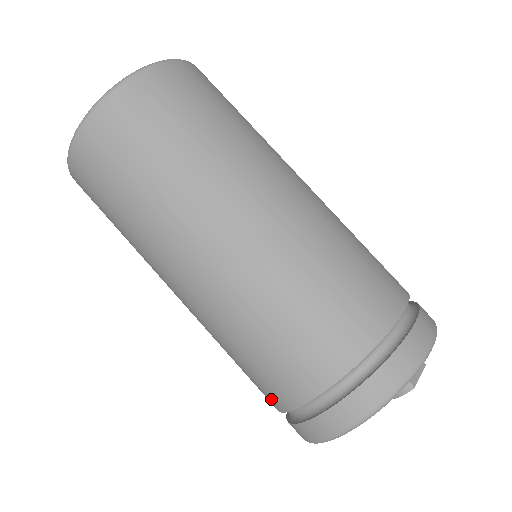
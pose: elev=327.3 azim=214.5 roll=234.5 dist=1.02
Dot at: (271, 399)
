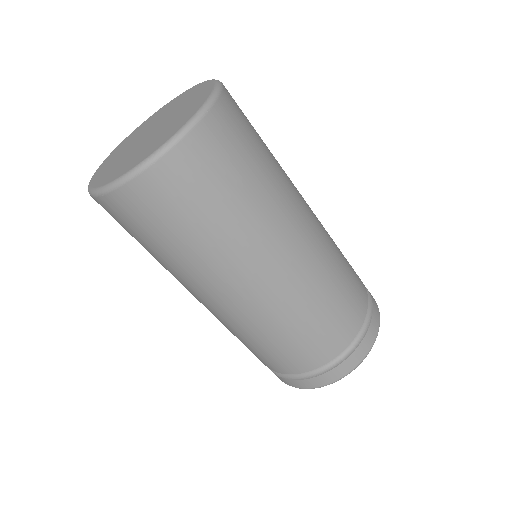
Dot at: (292, 366)
